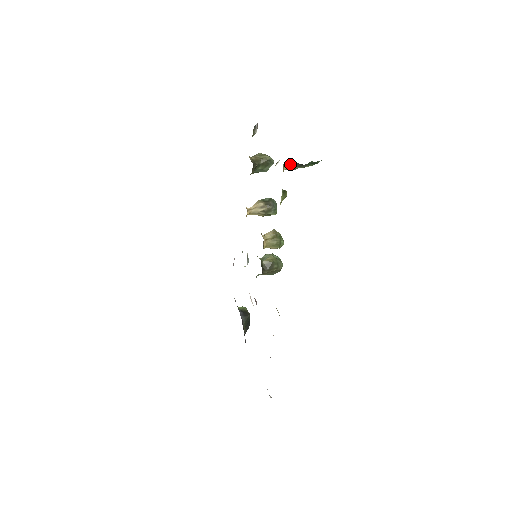
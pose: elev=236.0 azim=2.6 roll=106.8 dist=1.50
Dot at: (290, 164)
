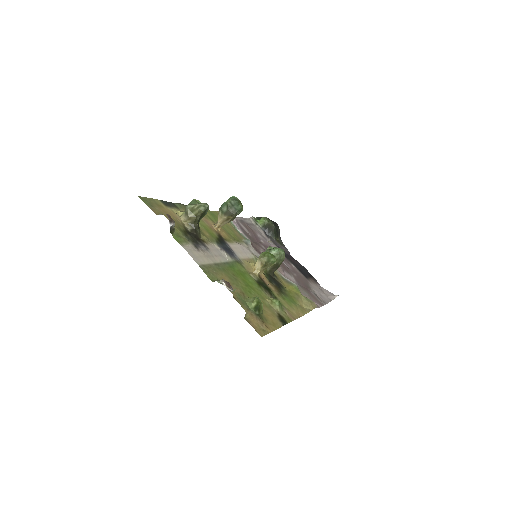
Dot at: occluded
